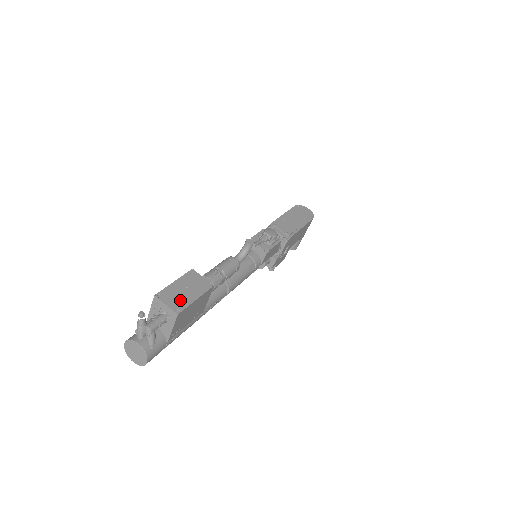
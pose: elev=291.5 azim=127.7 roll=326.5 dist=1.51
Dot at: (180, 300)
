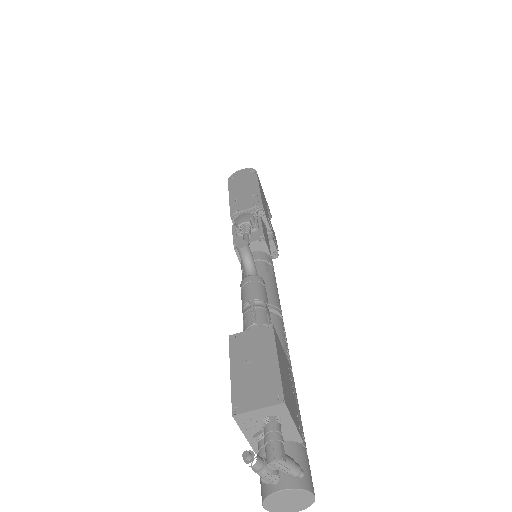
Dot at: (264, 384)
